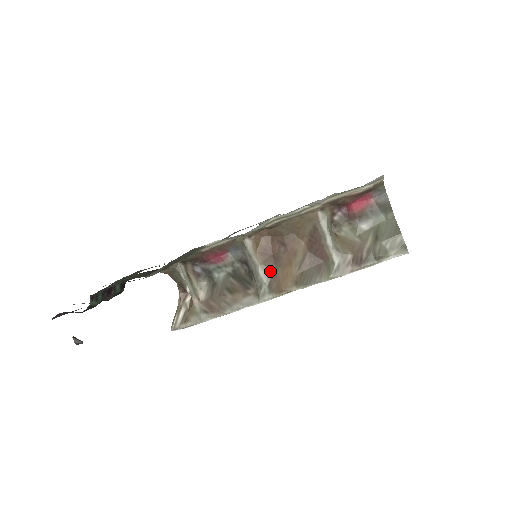
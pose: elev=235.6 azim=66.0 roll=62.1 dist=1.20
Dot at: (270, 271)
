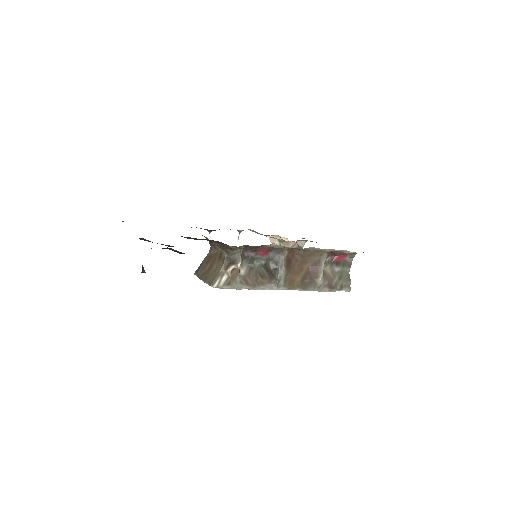
Dot at: (287, 274)
